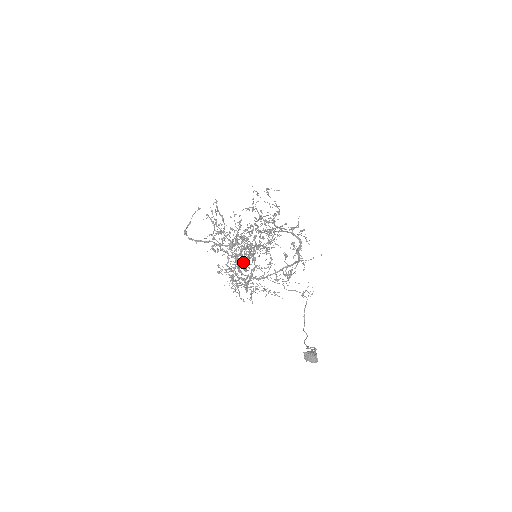
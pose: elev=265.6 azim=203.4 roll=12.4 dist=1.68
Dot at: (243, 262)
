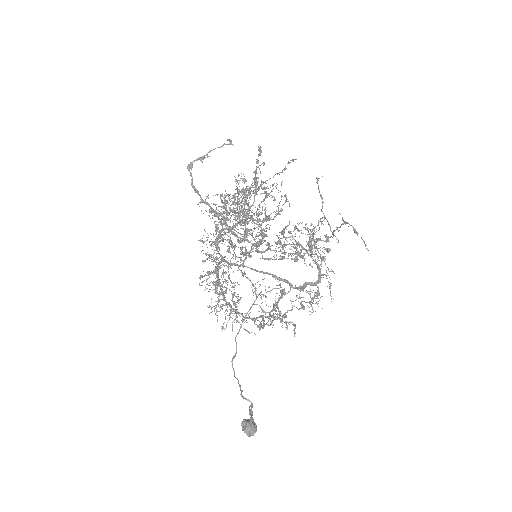
Dot at: (227, 235)
